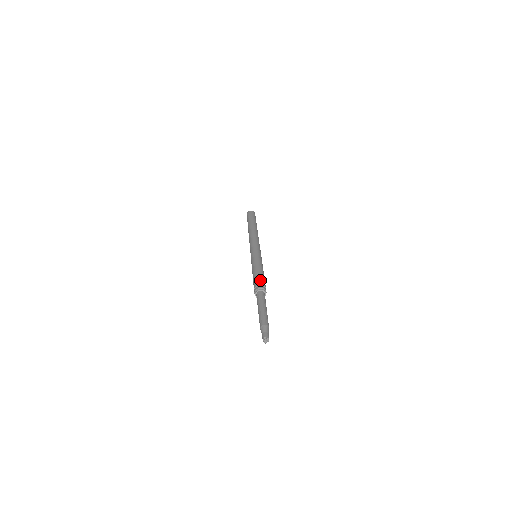
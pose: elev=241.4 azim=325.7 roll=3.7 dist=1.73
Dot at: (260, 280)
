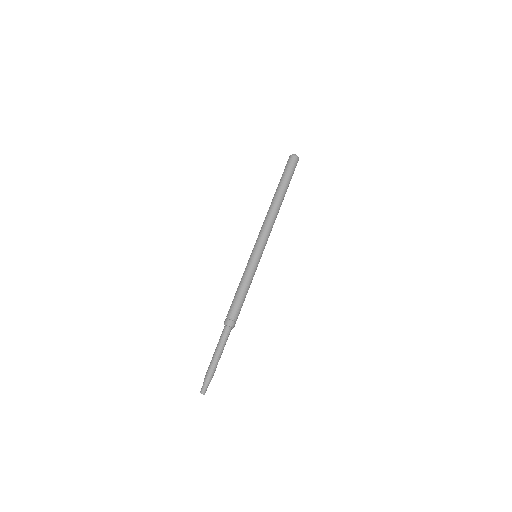
Dot at: (234, 310)
